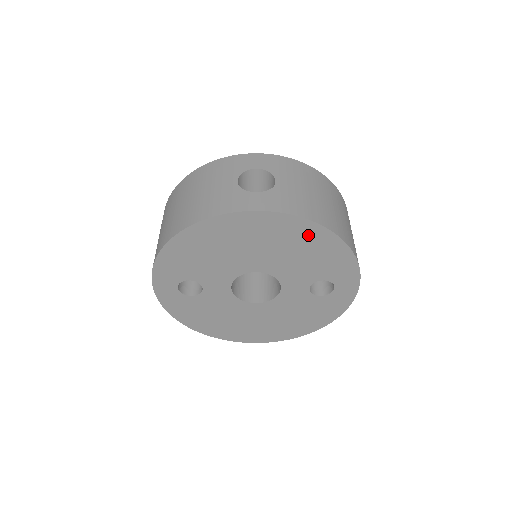
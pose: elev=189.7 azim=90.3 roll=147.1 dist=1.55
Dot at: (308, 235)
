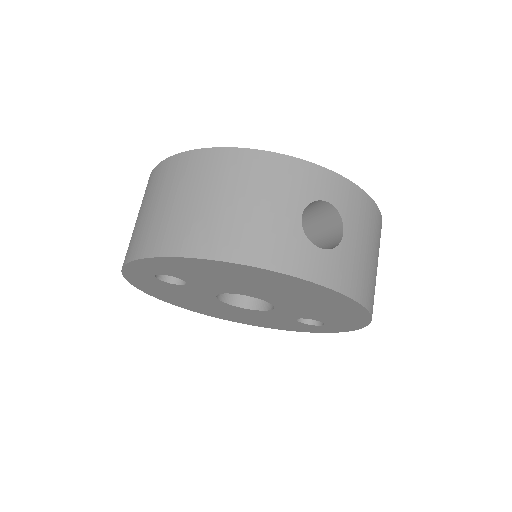
Dot at: (344, 307)
